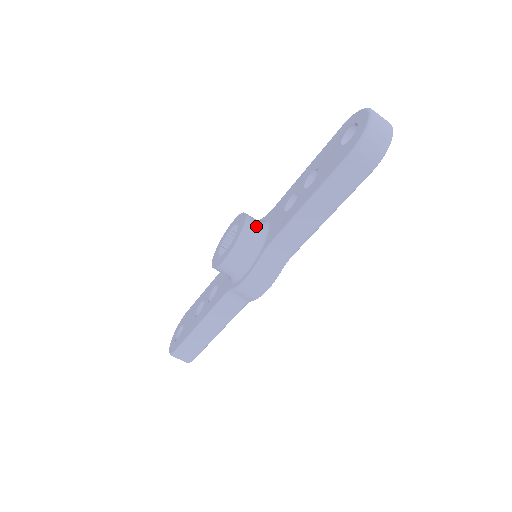
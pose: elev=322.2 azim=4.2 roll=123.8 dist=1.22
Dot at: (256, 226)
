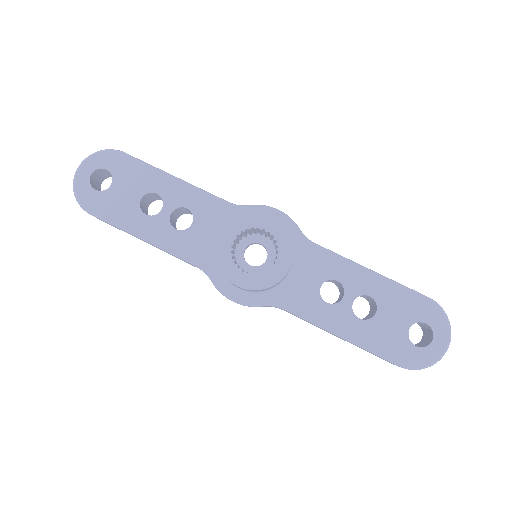
Dot at: occluded
